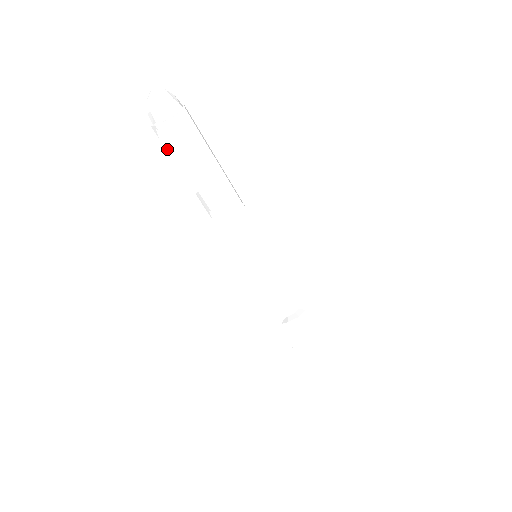
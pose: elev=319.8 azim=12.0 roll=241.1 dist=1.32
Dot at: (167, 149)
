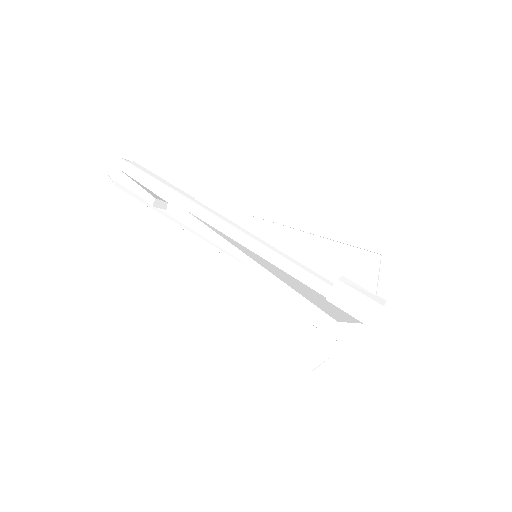
Dot at: (128, 178)
